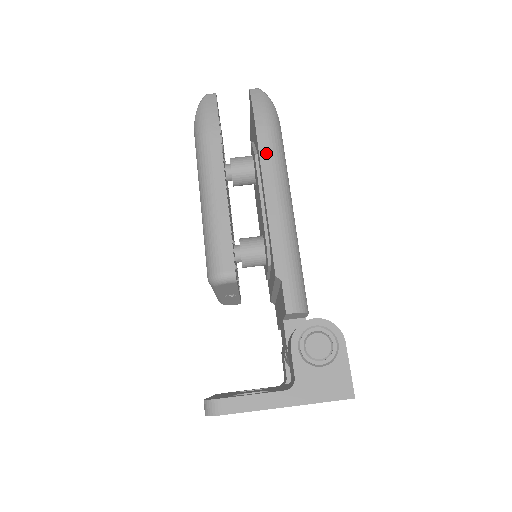
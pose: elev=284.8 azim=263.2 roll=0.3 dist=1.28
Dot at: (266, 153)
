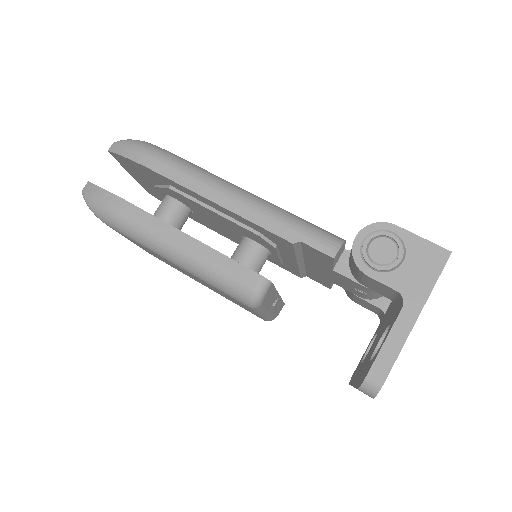
Dot at: (177, 175)
